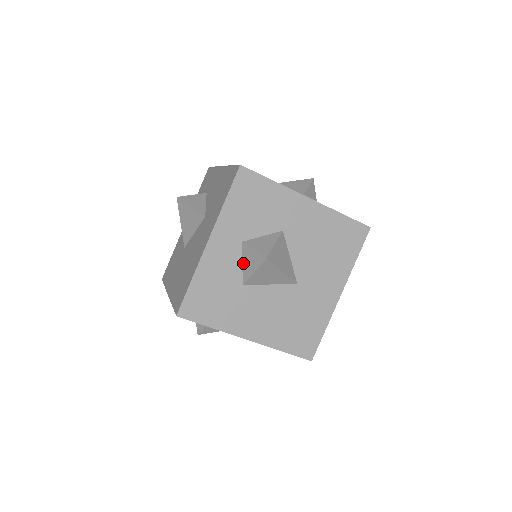
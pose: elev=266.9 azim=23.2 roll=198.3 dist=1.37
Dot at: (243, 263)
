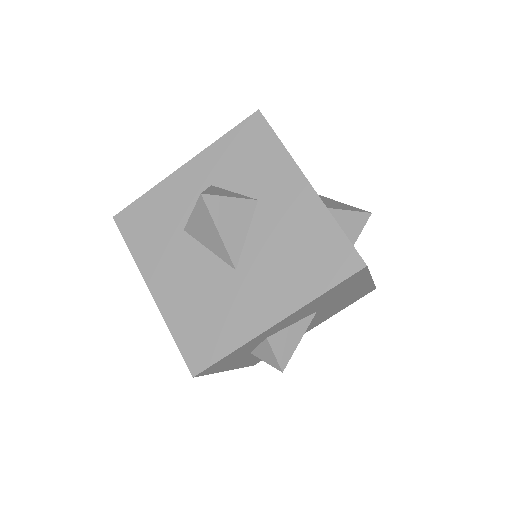
Dot at: occluded
